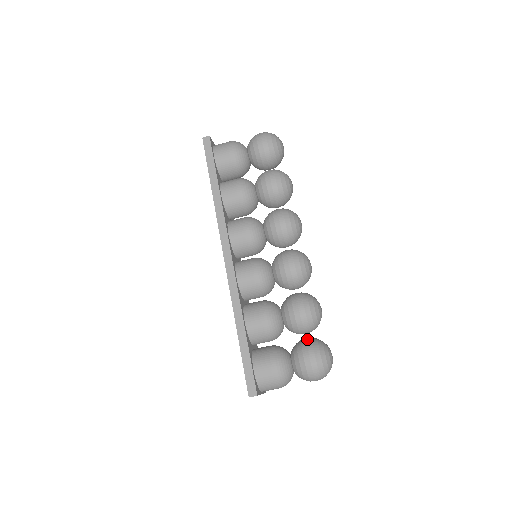
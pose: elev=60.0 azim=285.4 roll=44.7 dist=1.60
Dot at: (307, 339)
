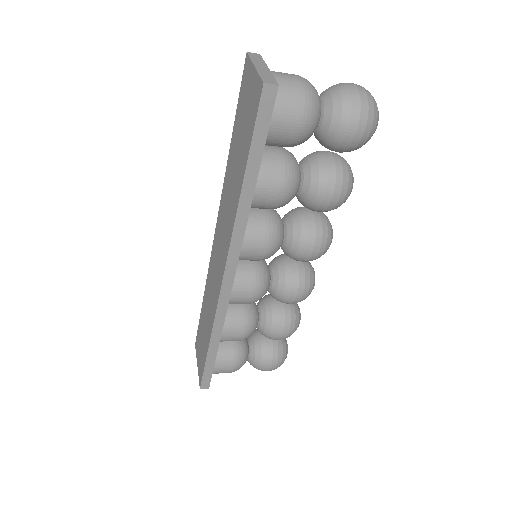
Dot at: (273, 343)
